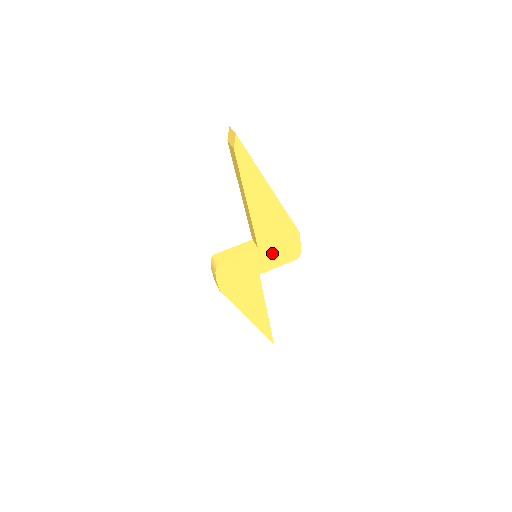
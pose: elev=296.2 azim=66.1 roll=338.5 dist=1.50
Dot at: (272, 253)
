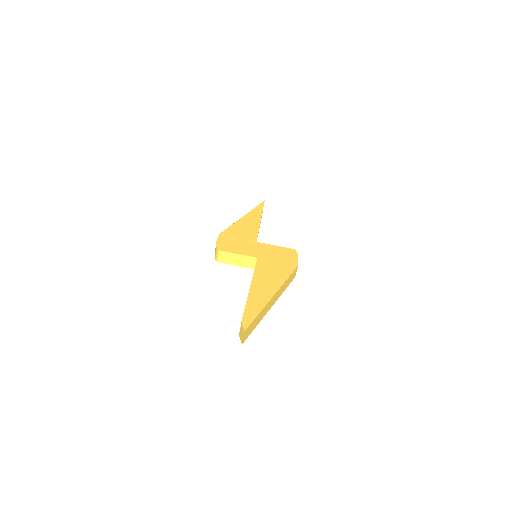
Dot at: occluded
